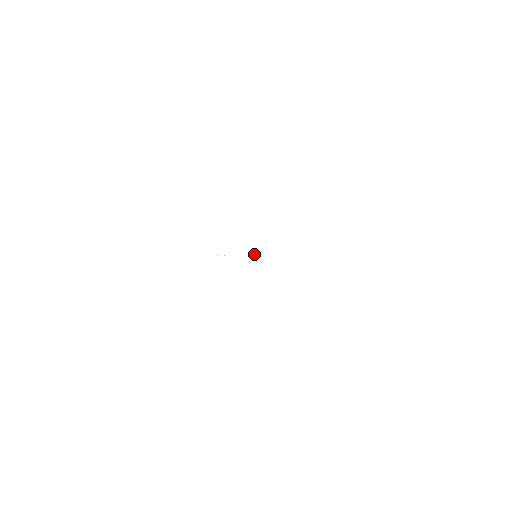
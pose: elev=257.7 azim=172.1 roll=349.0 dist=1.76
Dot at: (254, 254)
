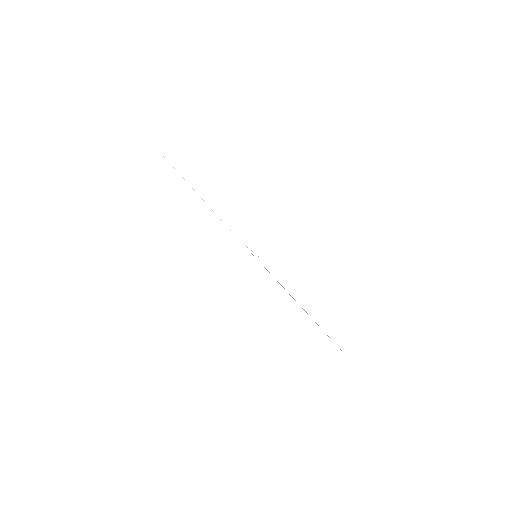
Dot at: occluded
